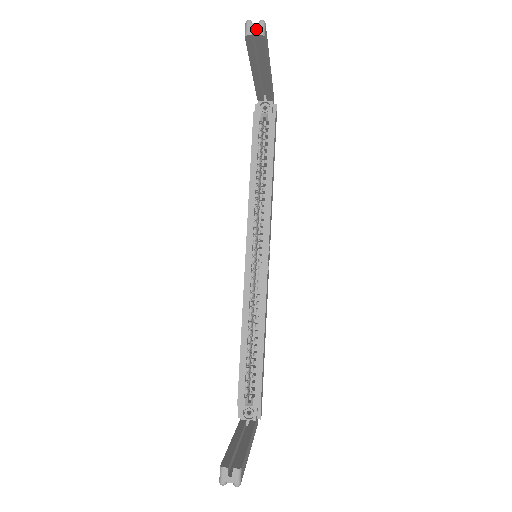
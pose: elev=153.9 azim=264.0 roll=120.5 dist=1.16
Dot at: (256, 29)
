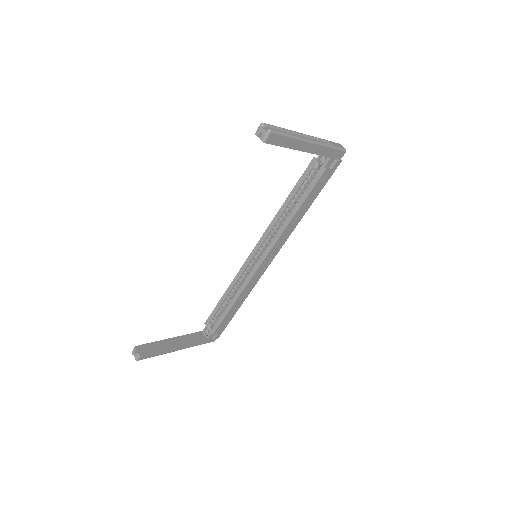
Dot at: (264, 133)
